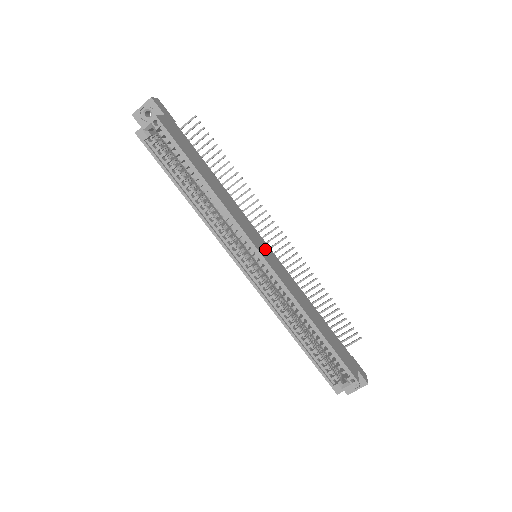
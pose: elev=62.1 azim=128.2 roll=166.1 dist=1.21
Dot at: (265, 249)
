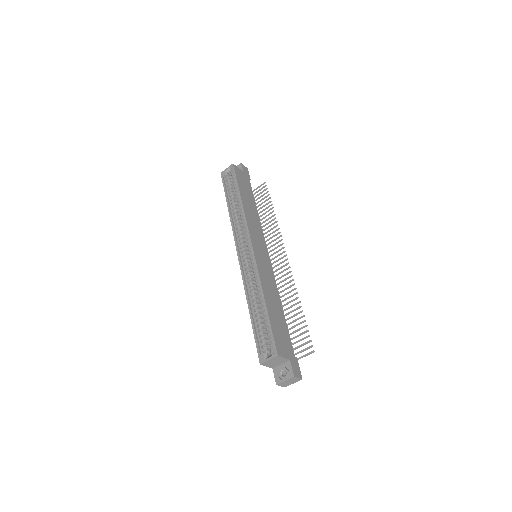
Dot at: (261, 250)
